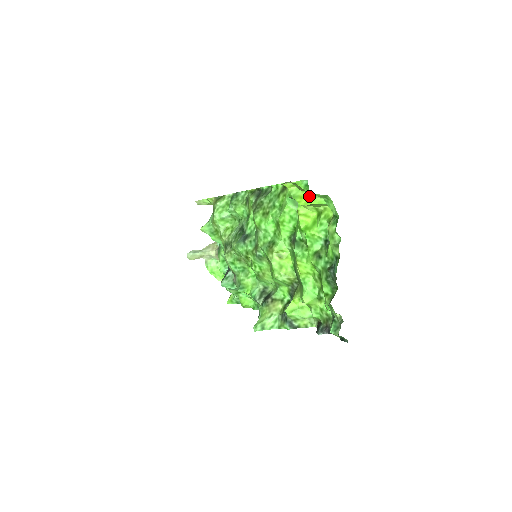
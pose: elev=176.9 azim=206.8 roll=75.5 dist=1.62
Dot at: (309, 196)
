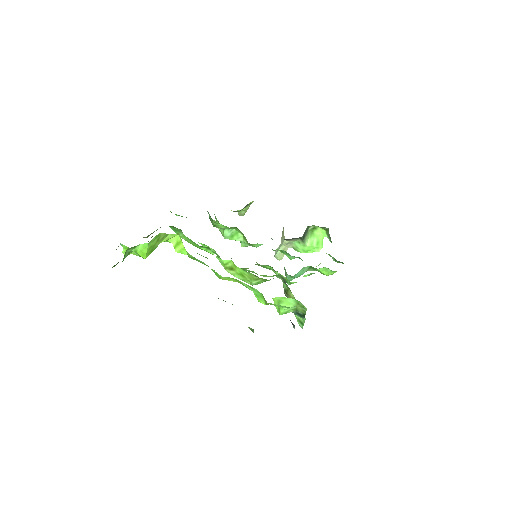
Dot at: occluded
